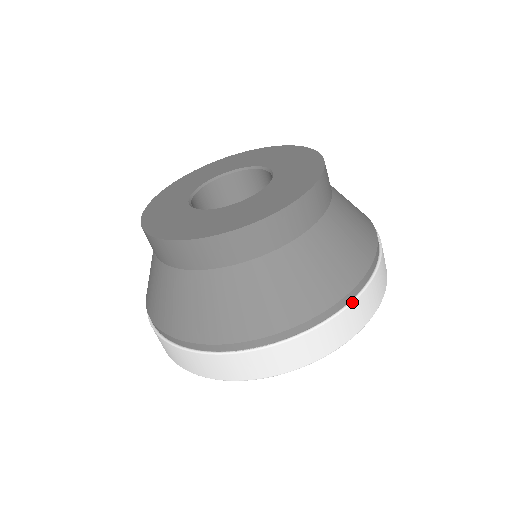
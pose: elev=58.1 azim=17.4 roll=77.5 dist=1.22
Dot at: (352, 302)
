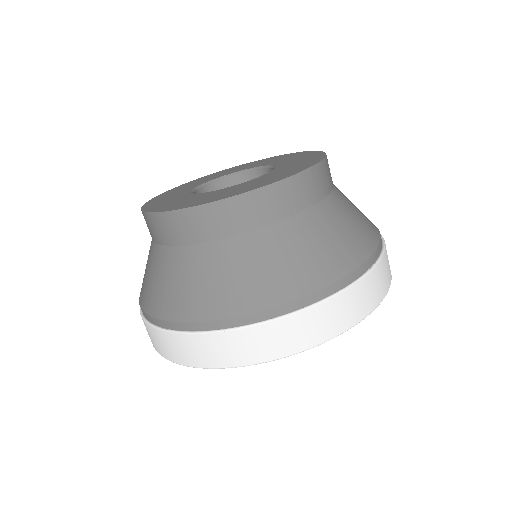
Dot at: (277, 318)
